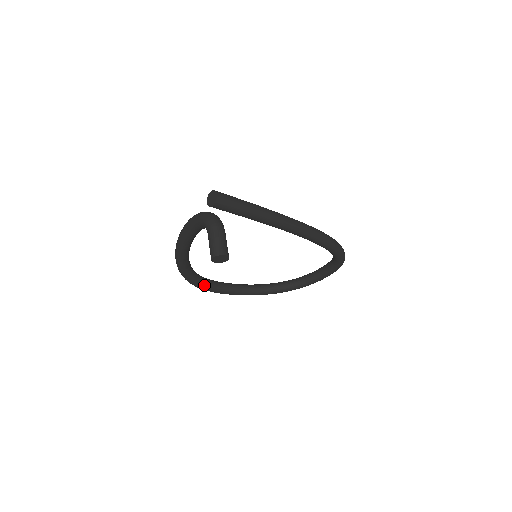
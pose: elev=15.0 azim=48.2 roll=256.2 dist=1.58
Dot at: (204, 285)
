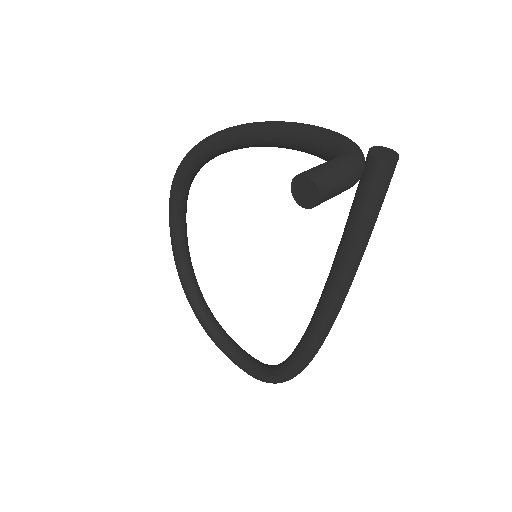
Dot at: (180, 189)
